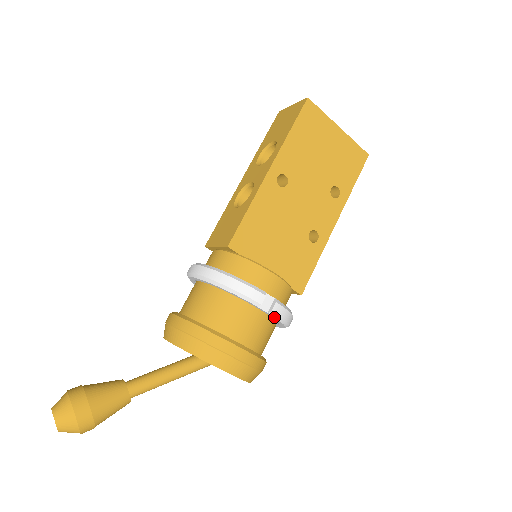
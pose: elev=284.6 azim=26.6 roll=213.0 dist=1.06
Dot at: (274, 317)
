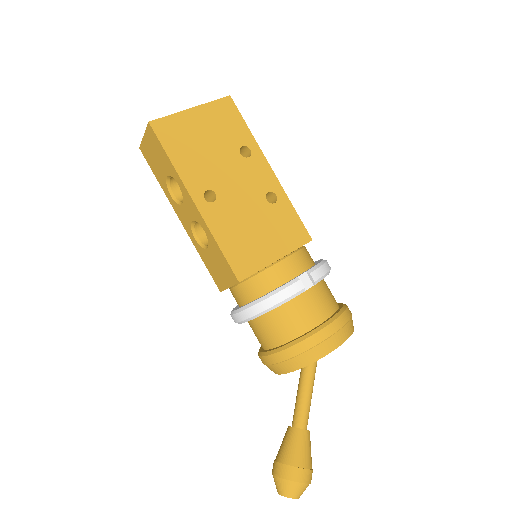
Dot at: occluded
